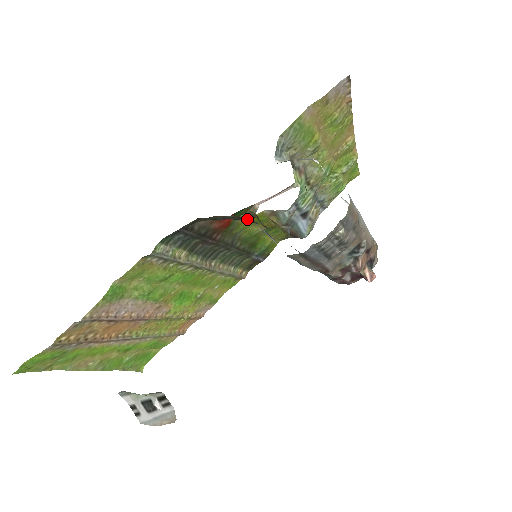
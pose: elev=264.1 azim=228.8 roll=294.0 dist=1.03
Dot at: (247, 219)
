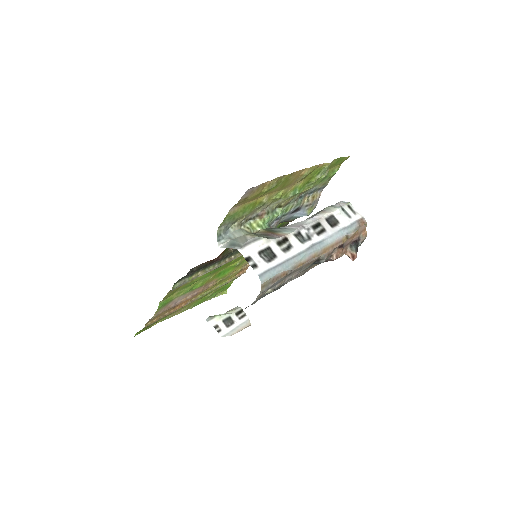
Dot at: occluded
